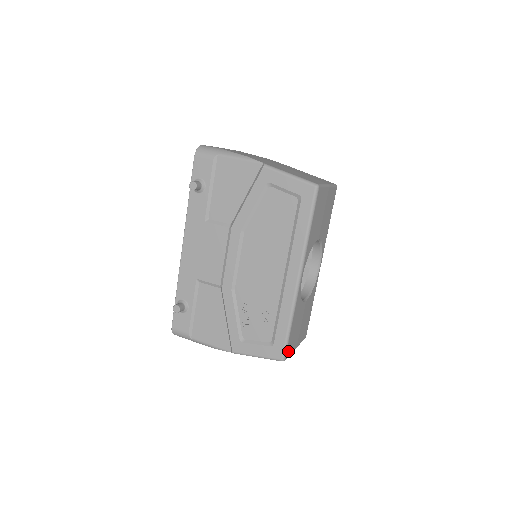
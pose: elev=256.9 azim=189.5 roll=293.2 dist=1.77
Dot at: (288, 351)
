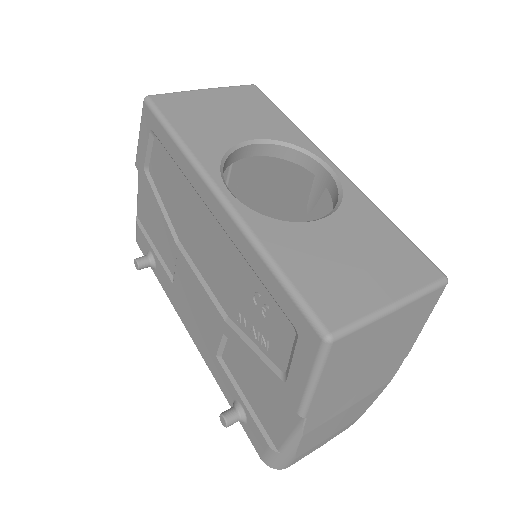
Dot at: (332, 315)
